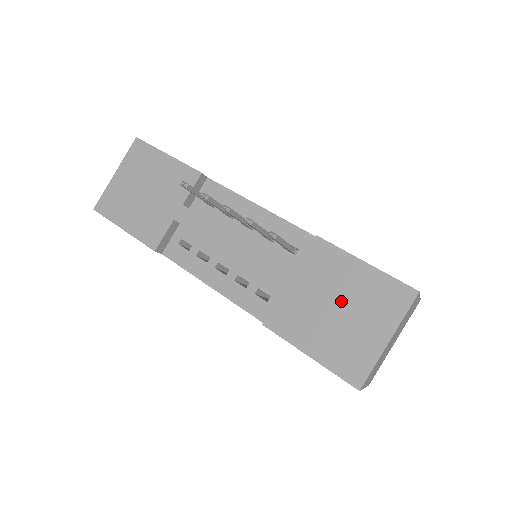
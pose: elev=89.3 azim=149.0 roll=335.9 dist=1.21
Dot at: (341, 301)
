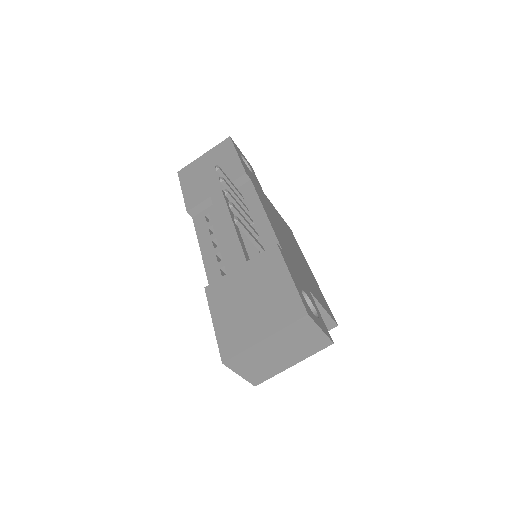
Dot at: (257, 295)
